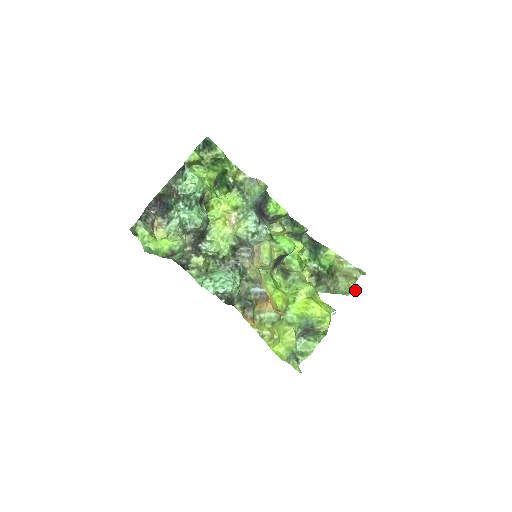
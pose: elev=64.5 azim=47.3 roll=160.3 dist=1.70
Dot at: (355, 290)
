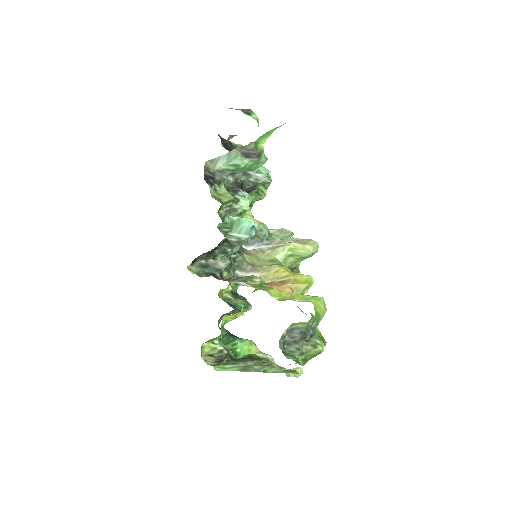
Dot at: occluded
